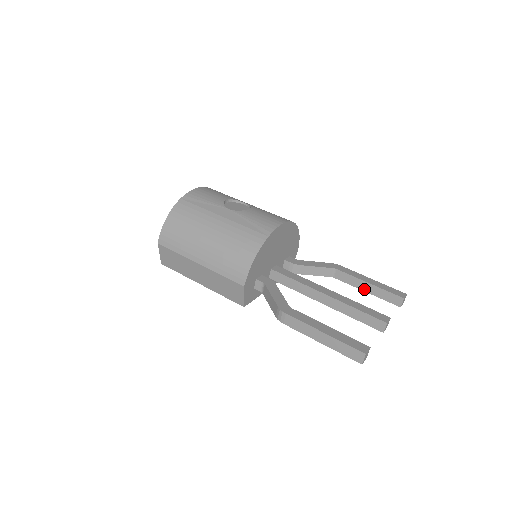
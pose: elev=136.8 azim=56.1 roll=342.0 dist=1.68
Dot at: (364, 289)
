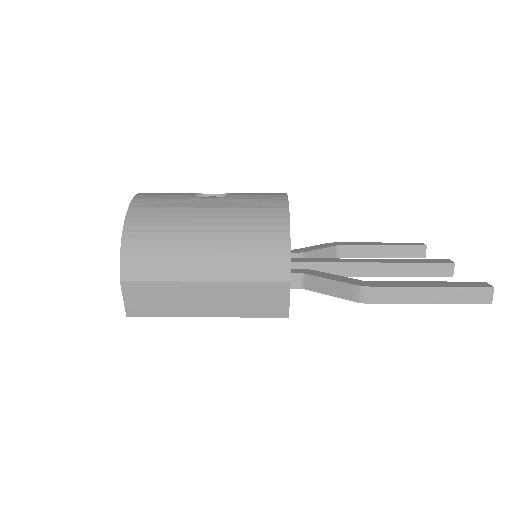
Dot at: (379, 255)
